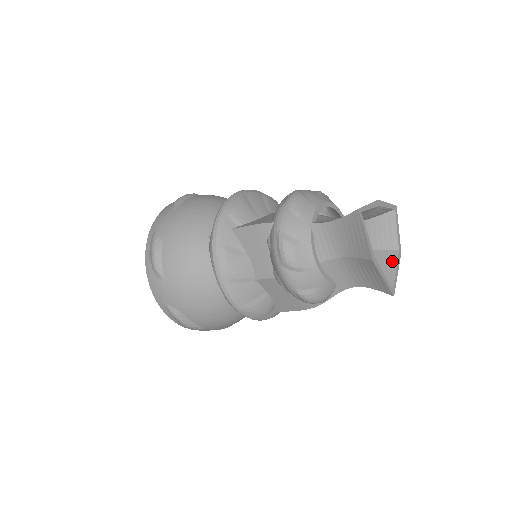
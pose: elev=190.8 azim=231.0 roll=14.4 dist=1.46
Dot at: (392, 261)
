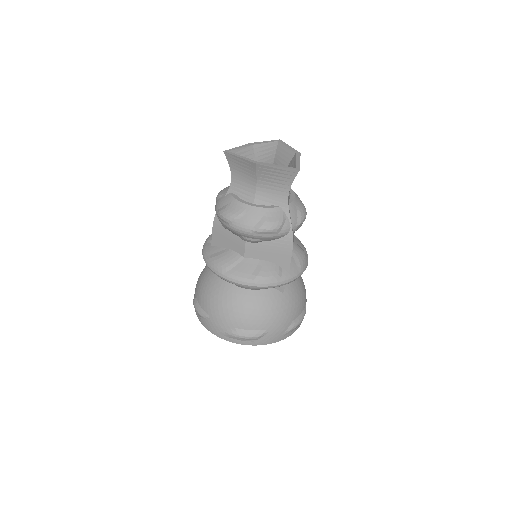
Dot at: (293, 160)
